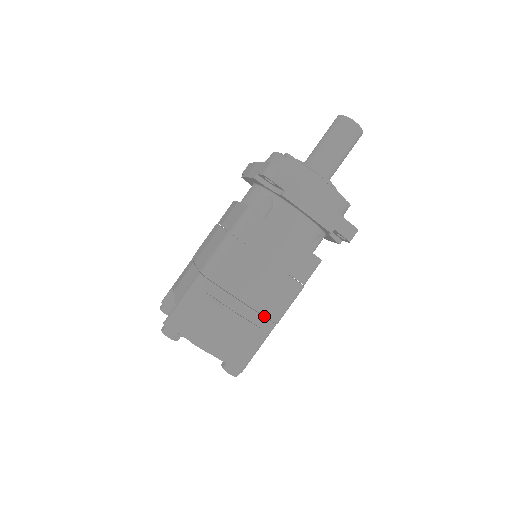
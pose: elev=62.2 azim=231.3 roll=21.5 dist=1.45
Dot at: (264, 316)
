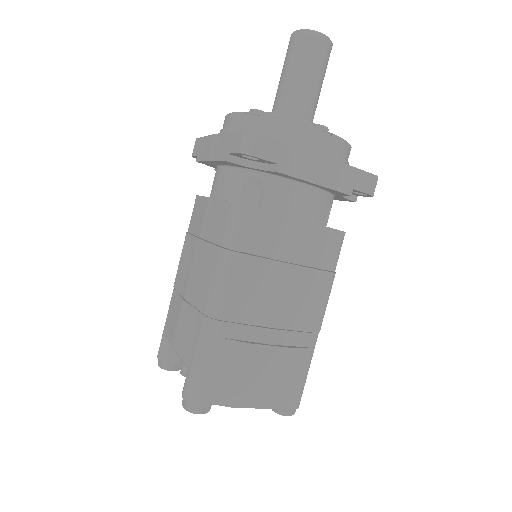
Dot at: (302, 331)
